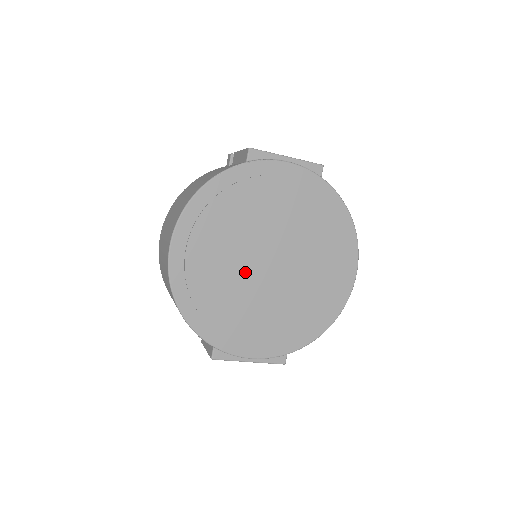
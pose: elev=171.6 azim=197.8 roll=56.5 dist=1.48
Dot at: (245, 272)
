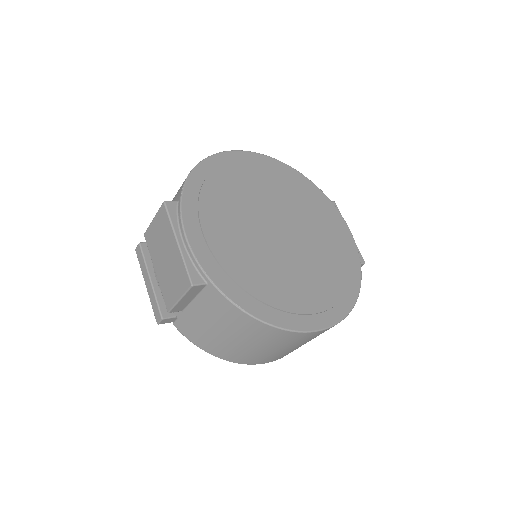
Dot at: (262, 208)
